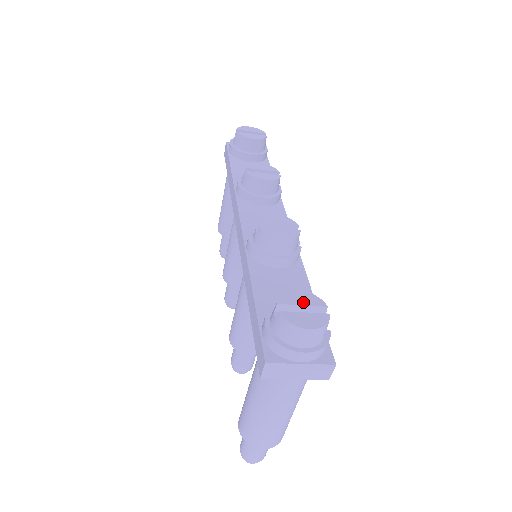
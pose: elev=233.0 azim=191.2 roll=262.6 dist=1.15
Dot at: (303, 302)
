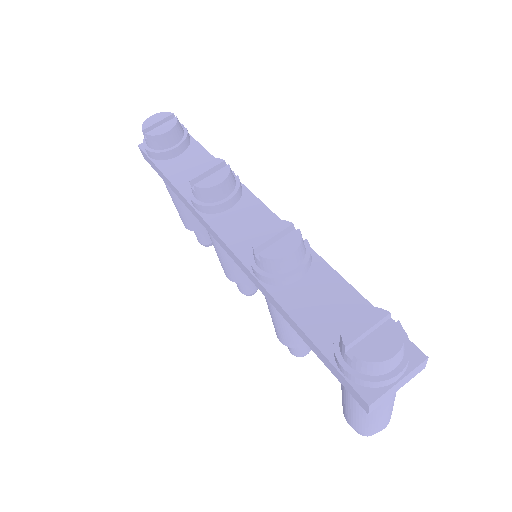
Dot at: (366, 325)
